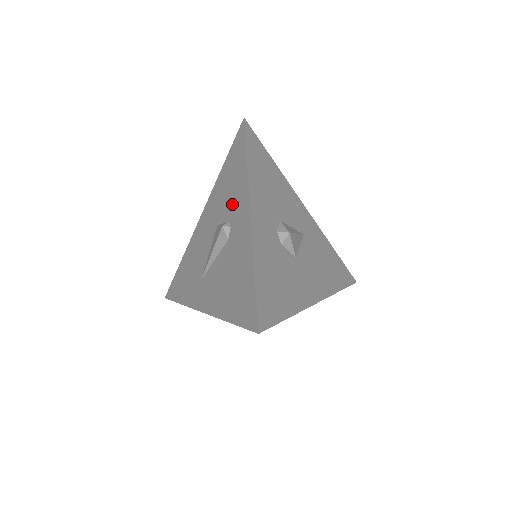
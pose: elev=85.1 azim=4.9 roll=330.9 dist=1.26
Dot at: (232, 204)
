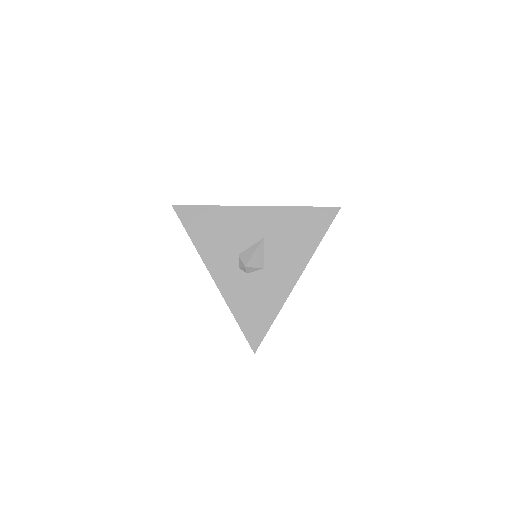
Dot at: occluded
